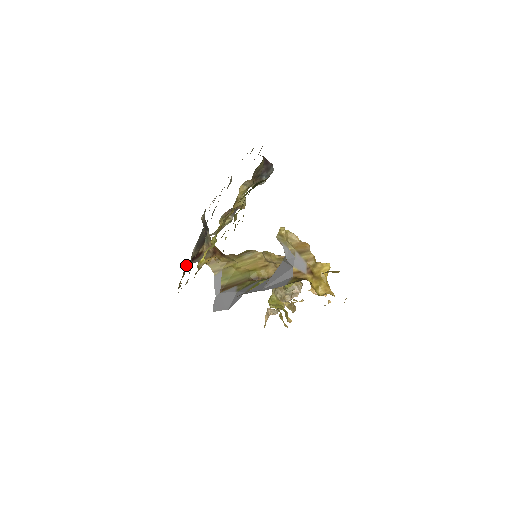
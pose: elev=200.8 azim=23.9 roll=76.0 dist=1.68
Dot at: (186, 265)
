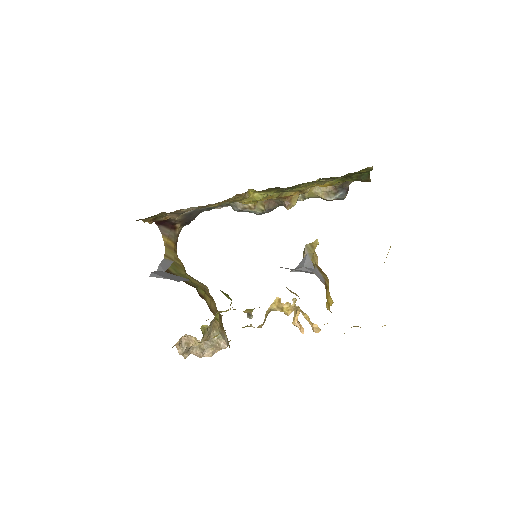
Dot at: (166, 216)
